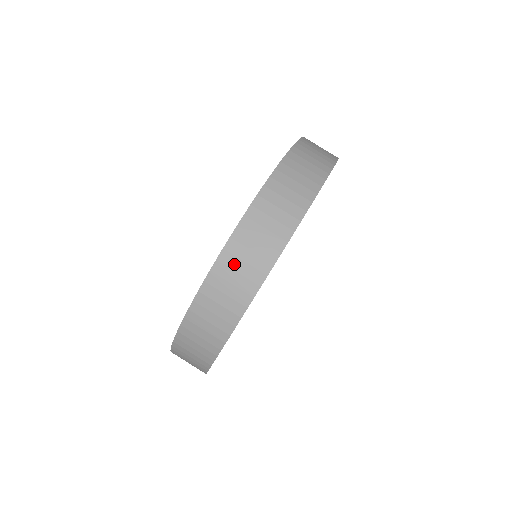
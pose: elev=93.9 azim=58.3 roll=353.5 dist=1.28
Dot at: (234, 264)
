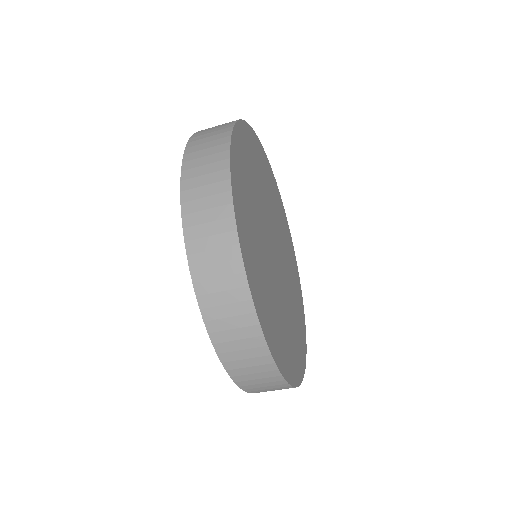
Dot at: occluded
